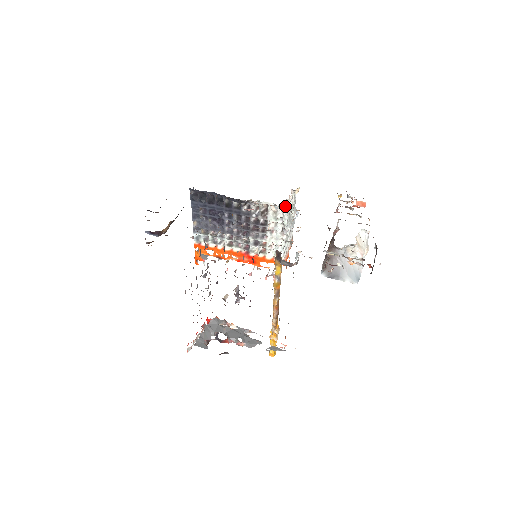
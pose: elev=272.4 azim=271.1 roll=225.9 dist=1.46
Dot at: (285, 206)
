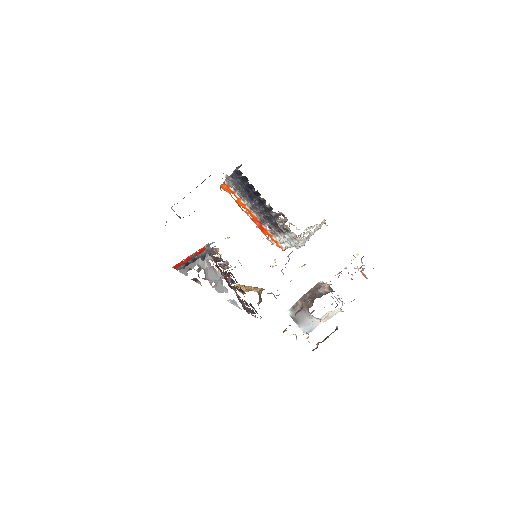
Dot at: occluded
